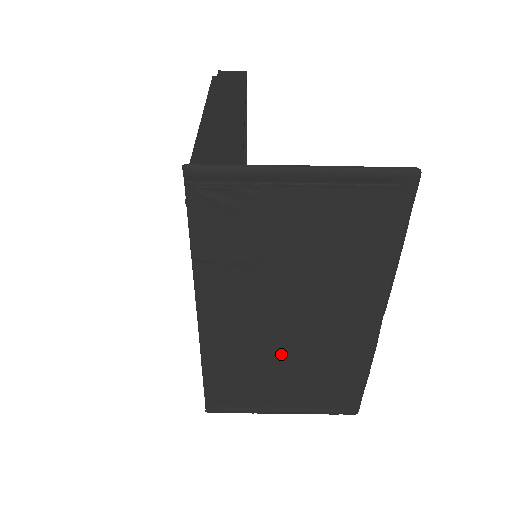
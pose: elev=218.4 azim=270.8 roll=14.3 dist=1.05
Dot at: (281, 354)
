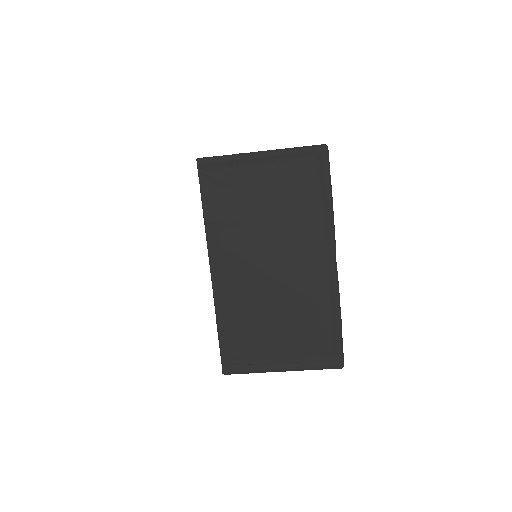
Dot at: (271, 302)
